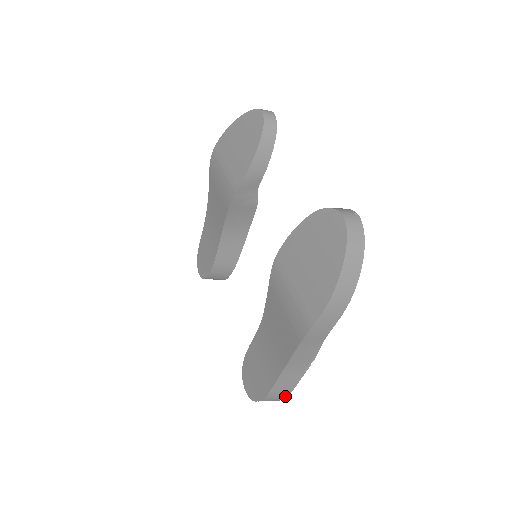
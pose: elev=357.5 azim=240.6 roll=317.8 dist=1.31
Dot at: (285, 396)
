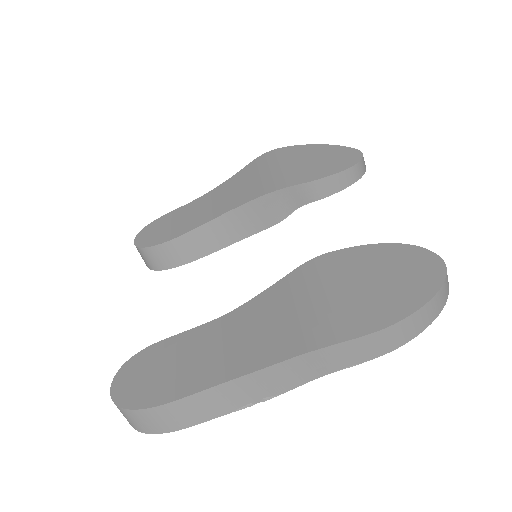
Dot at: (166, 430)
